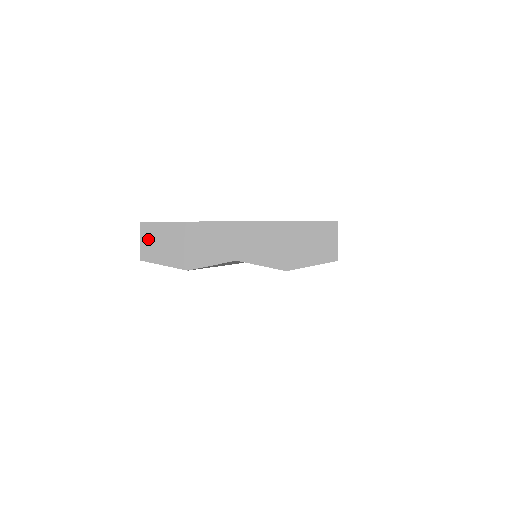
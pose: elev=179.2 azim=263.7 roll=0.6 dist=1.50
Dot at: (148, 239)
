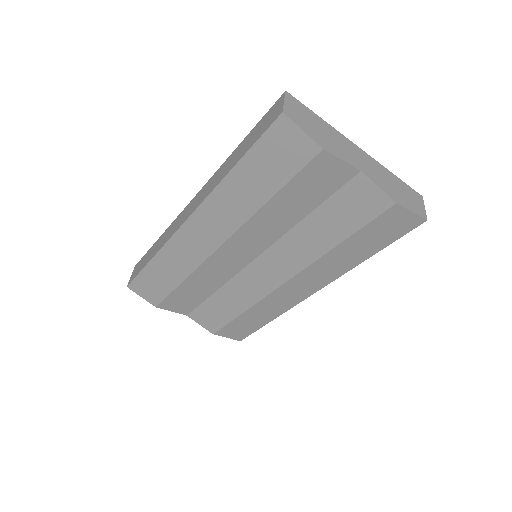
Dot at: (292, 105)
